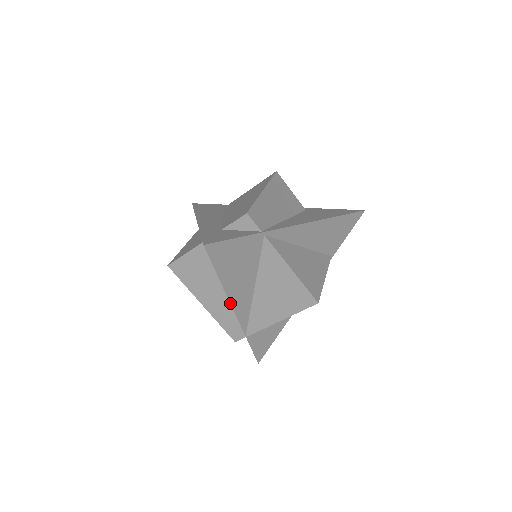
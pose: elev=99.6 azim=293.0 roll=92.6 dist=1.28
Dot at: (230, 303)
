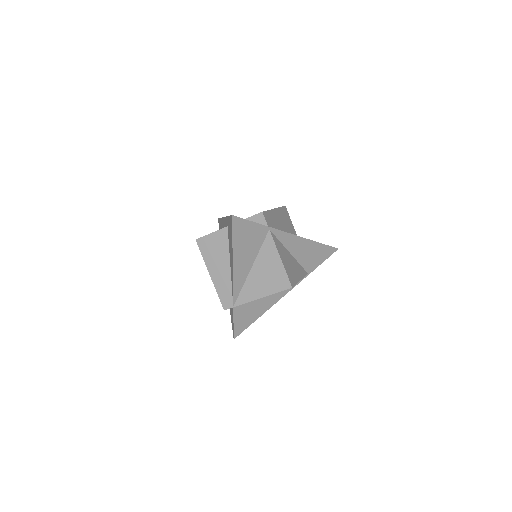
Dot at: (233, 271)
